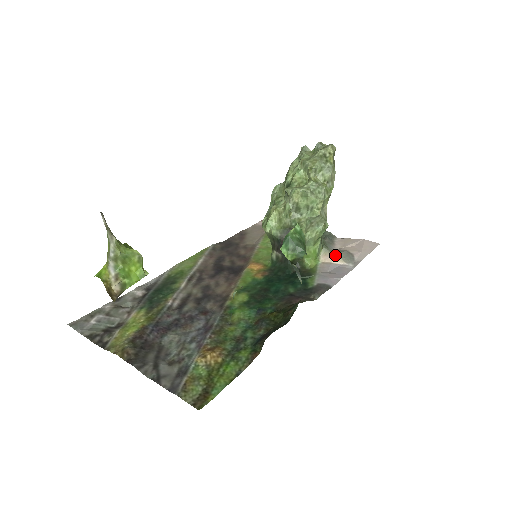
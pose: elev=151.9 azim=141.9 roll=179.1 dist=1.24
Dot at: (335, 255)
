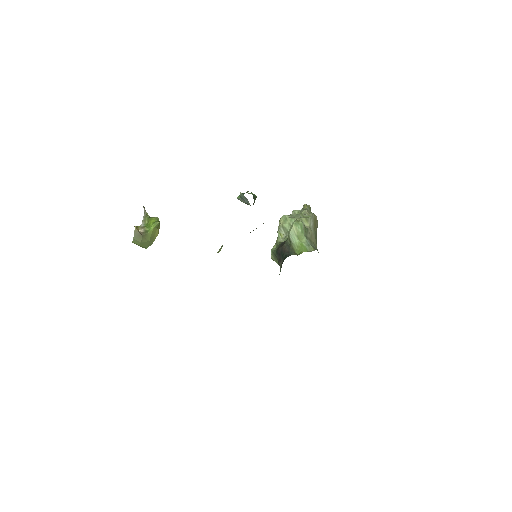
Dot at: occluded
